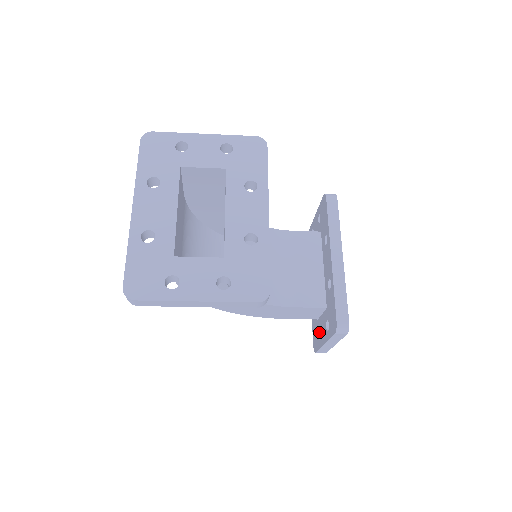
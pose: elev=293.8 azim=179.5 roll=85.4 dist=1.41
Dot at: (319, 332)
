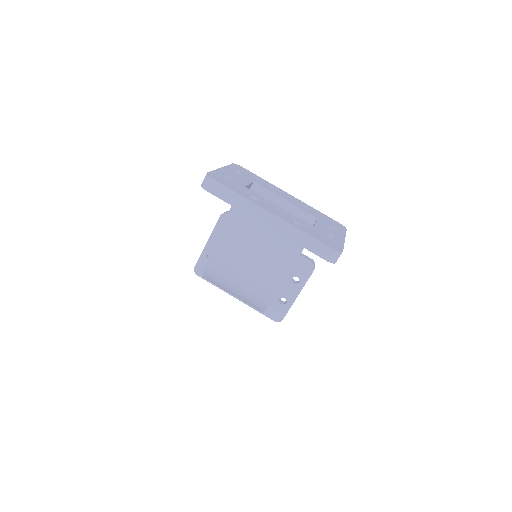
Dot at: (279, 301)
